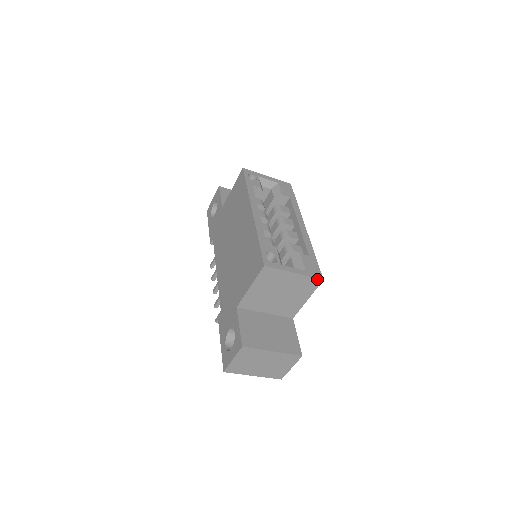
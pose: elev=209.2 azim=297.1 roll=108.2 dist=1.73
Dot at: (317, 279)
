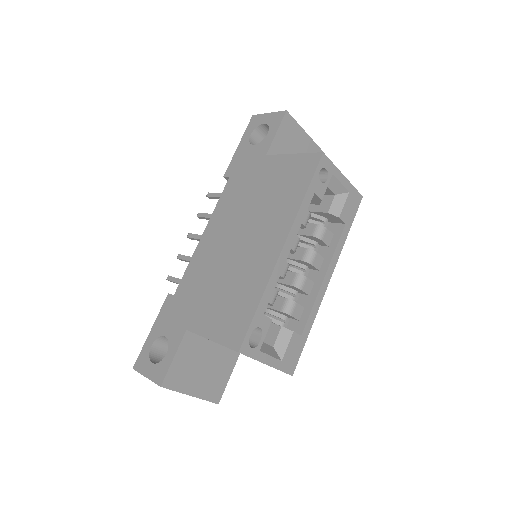
Dot at: (287, 373)
